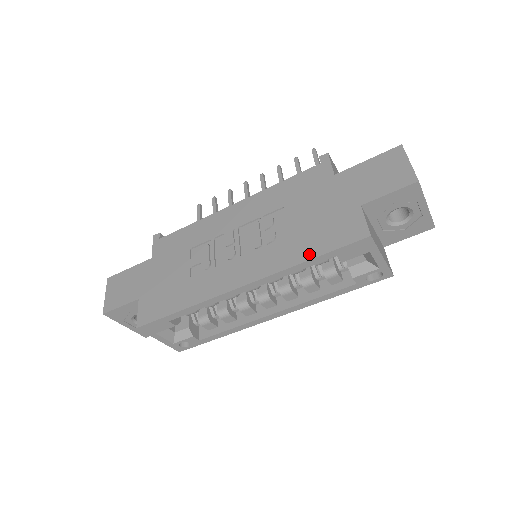
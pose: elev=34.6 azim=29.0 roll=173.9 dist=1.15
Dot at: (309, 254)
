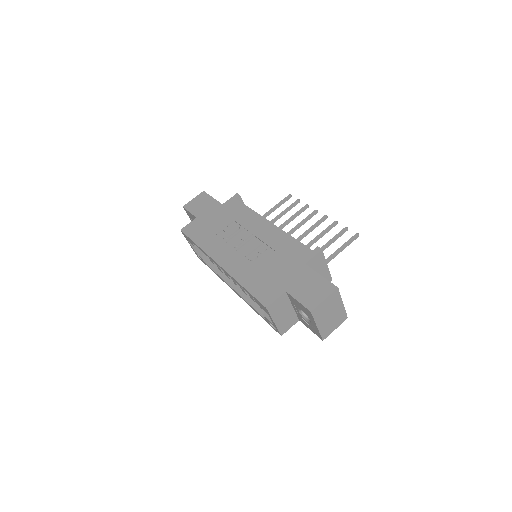
Dot at: (246, 284)
